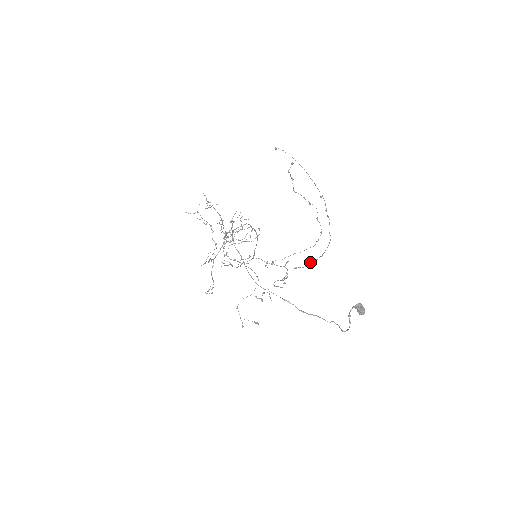
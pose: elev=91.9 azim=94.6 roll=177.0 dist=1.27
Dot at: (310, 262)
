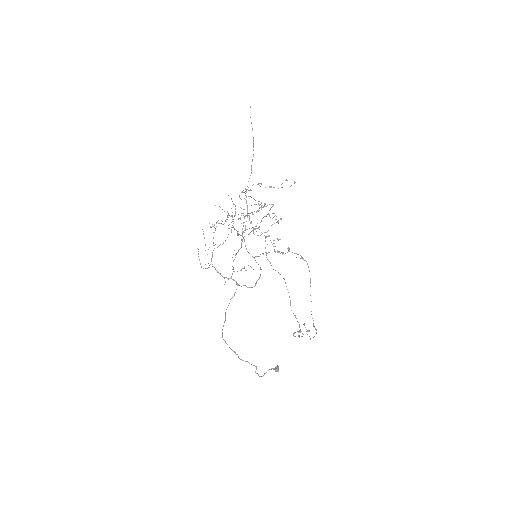
Dot at: (301, 258)
